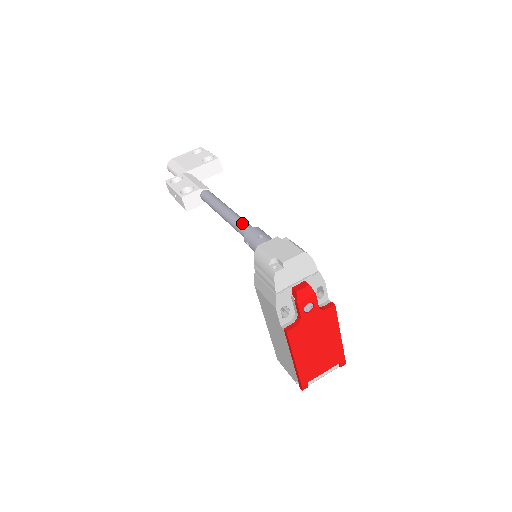
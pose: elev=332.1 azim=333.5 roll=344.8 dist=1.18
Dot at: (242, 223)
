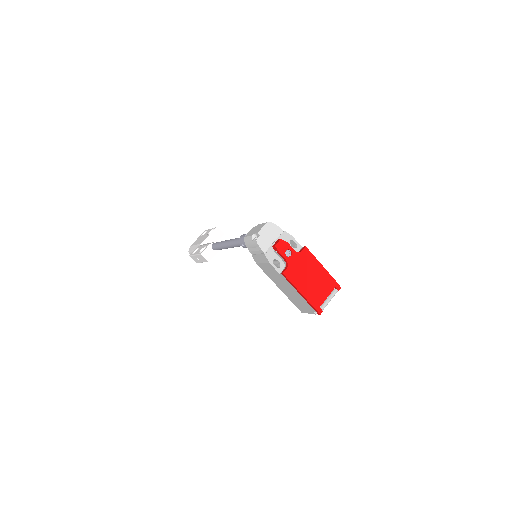
Dot at: (236, 239)
